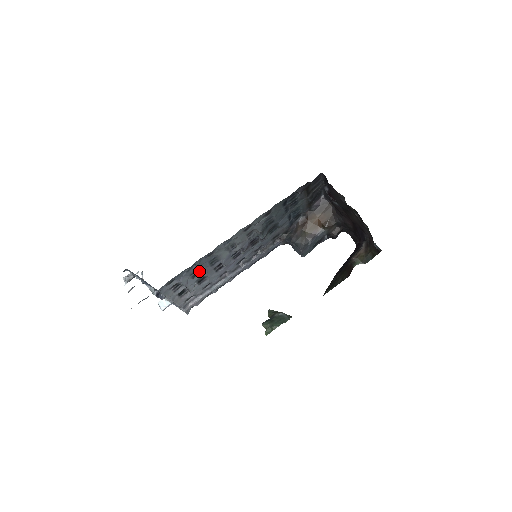
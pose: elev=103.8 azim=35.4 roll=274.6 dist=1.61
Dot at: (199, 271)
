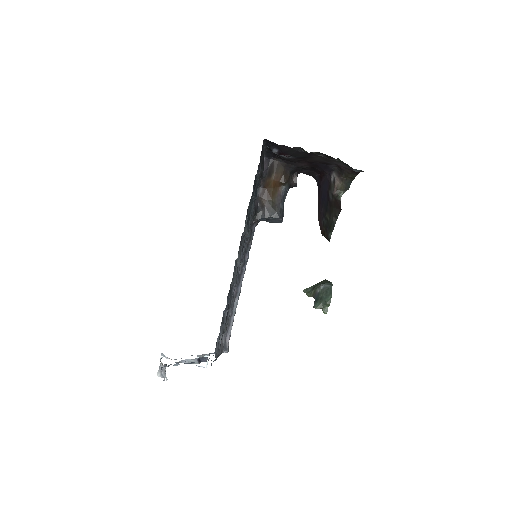
Dot at: occluded
